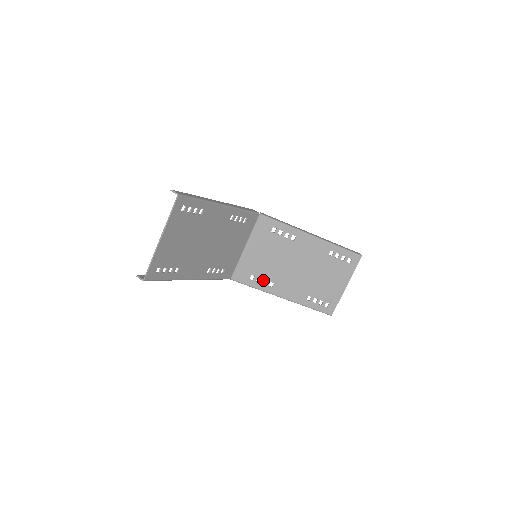
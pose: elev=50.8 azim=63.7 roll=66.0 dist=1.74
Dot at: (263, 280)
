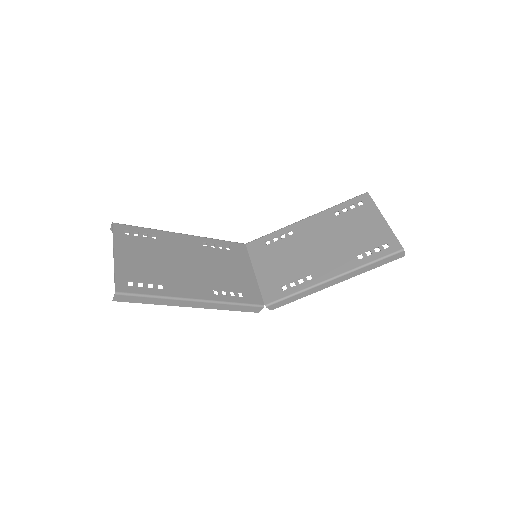
Dot at: (297, 281)
